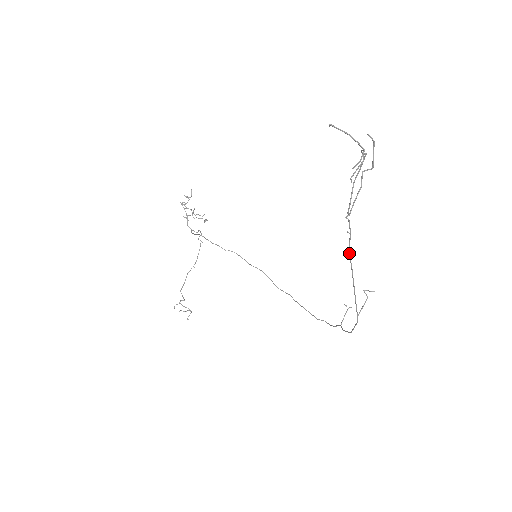
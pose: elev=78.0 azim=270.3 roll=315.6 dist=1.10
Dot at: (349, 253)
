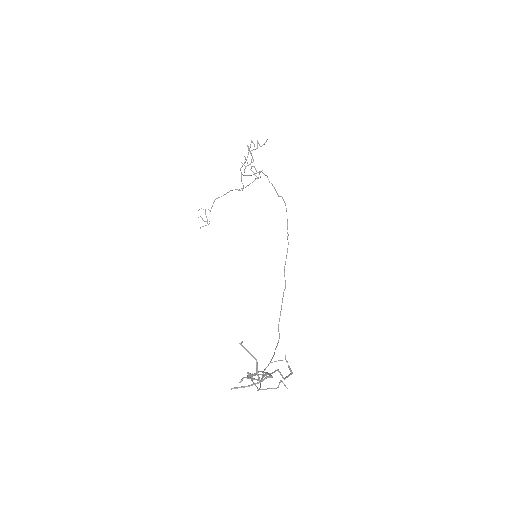
Dot at: occluded
